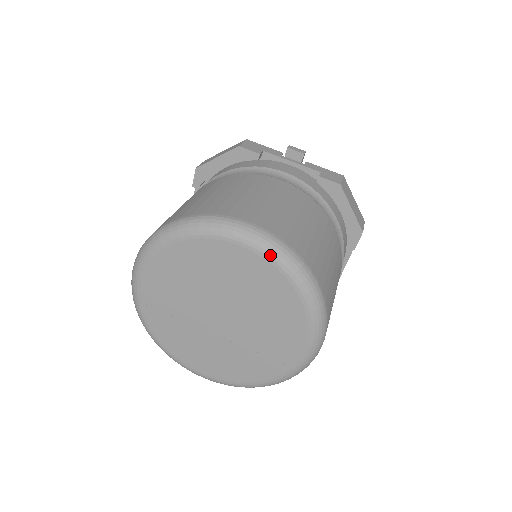
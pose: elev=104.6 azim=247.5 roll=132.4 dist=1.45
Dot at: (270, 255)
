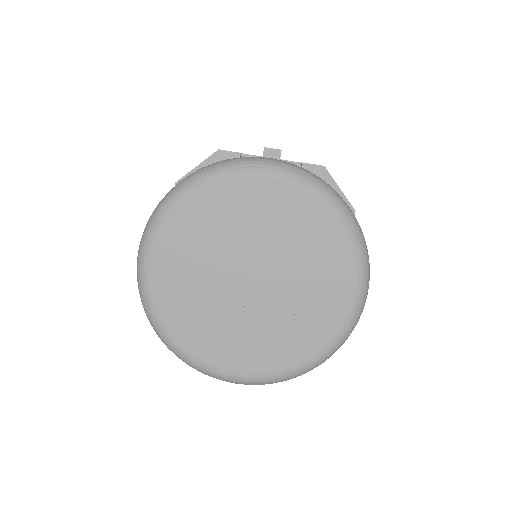
Dot at: (300, 180)
